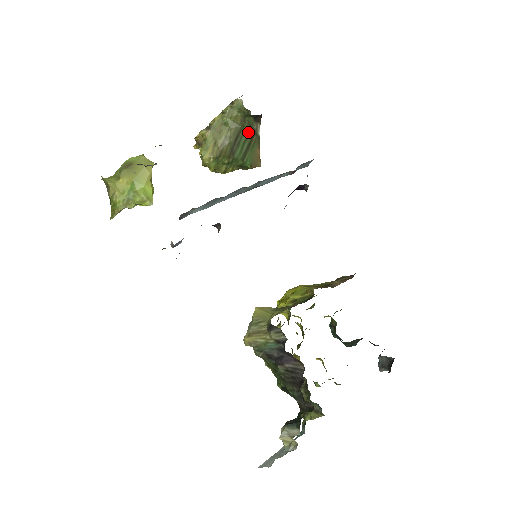
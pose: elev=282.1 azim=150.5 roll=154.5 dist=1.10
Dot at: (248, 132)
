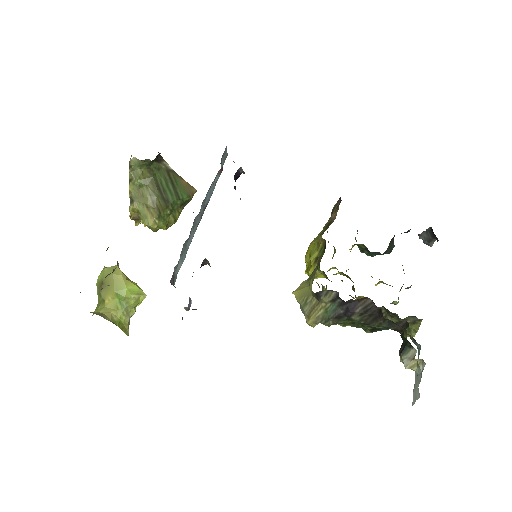
Dot at: (162, 175)
